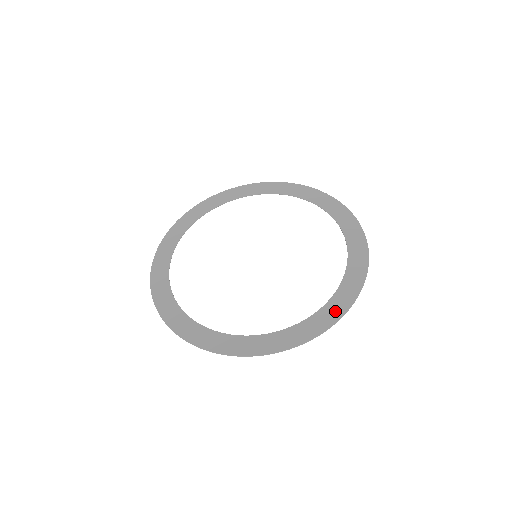
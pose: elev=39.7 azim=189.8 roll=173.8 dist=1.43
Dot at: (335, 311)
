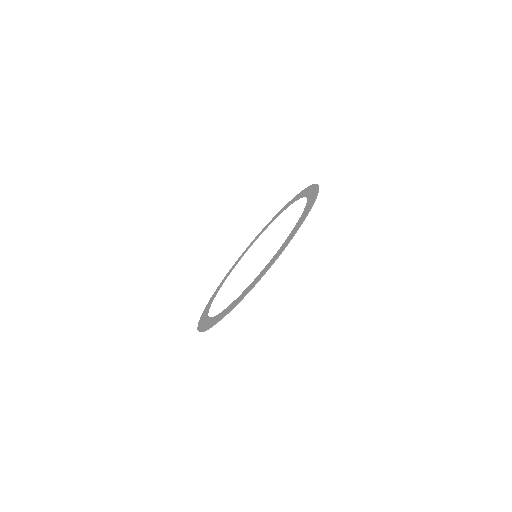
Dot at: (310, 189)
